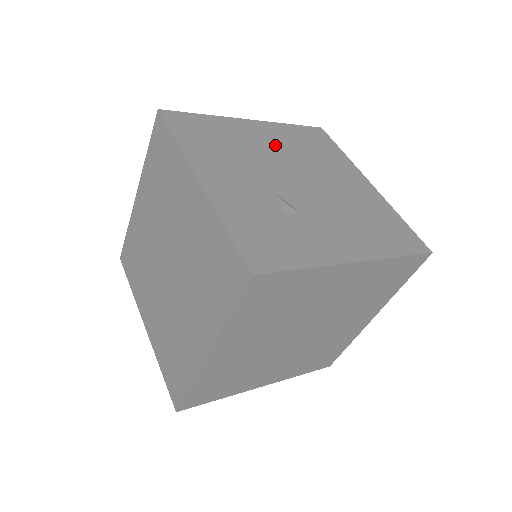
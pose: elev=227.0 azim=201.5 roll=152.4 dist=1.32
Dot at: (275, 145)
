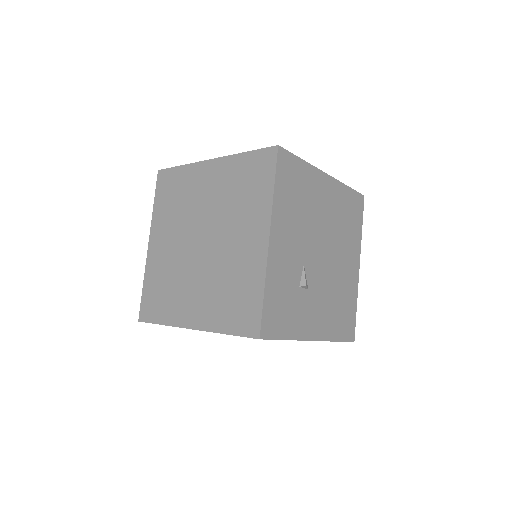
Dot at: (328, 211)
